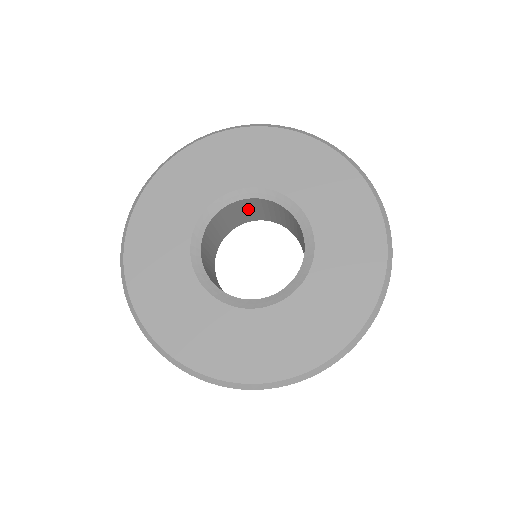
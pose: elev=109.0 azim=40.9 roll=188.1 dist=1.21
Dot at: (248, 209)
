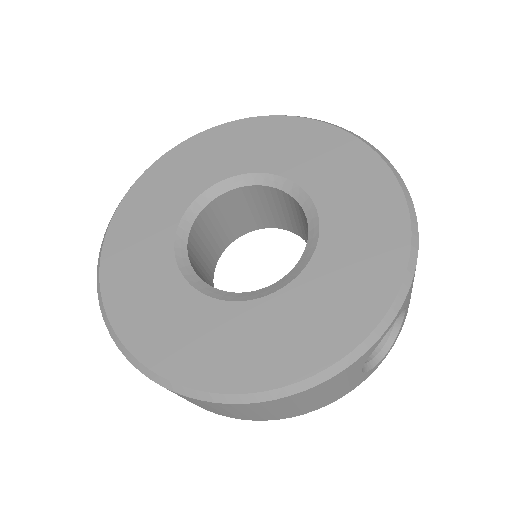
Dot at: (239, 210)
